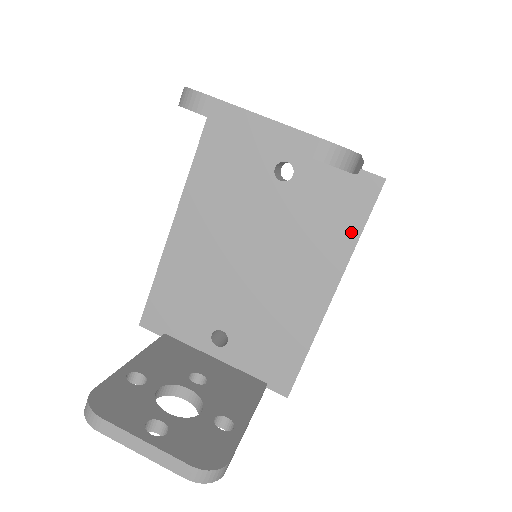
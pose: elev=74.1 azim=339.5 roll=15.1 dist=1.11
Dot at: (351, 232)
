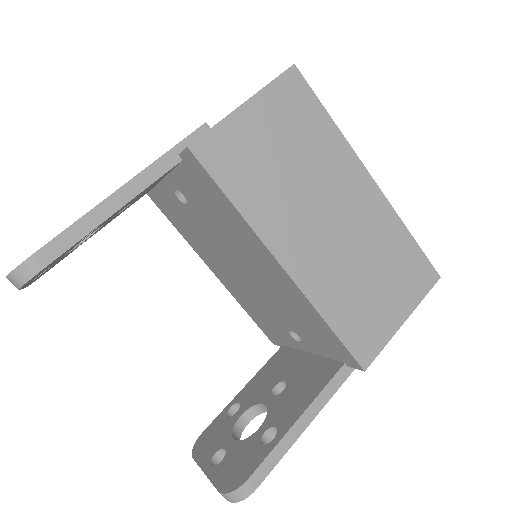
Dot at: (229, 208)
